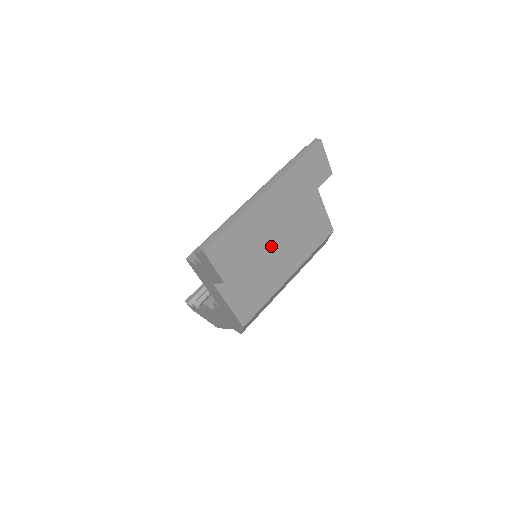
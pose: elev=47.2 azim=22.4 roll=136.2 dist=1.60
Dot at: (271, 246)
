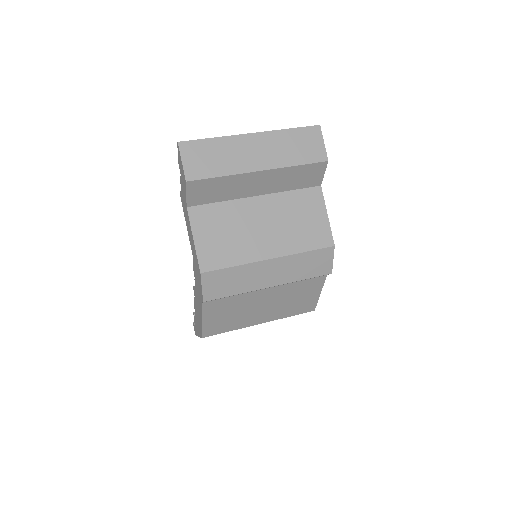
Dot at: (257, 212)
